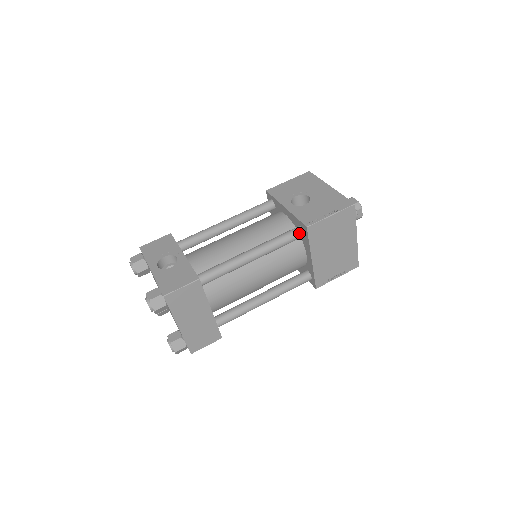
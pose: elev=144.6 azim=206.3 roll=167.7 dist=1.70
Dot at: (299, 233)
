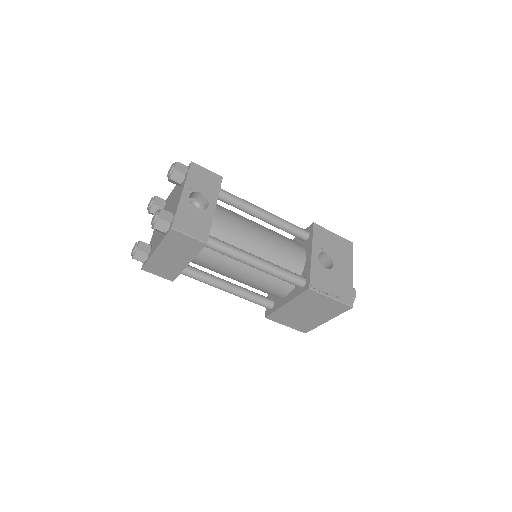
Dot at: (300, 283)
